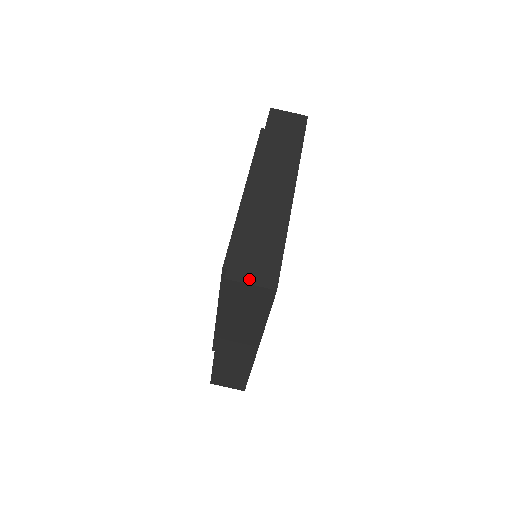
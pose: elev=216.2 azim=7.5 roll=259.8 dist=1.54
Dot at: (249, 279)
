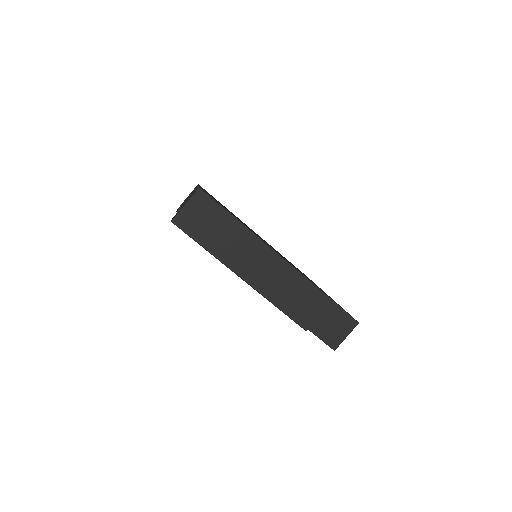
Dot at: (343, 336)
